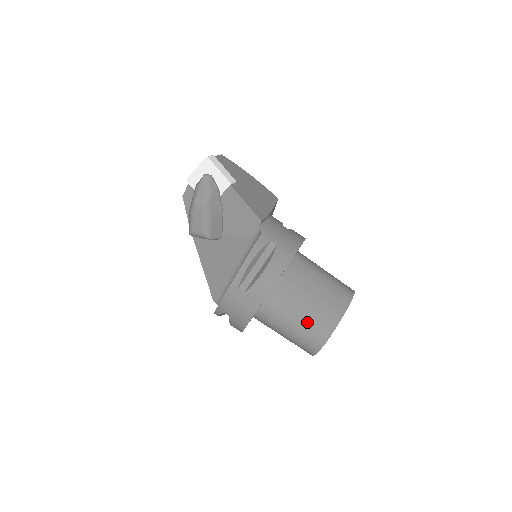
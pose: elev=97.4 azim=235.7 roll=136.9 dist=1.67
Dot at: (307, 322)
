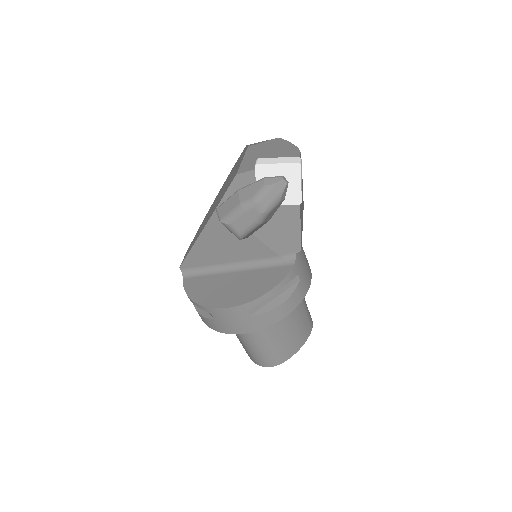
Dot at: (276, 346)
